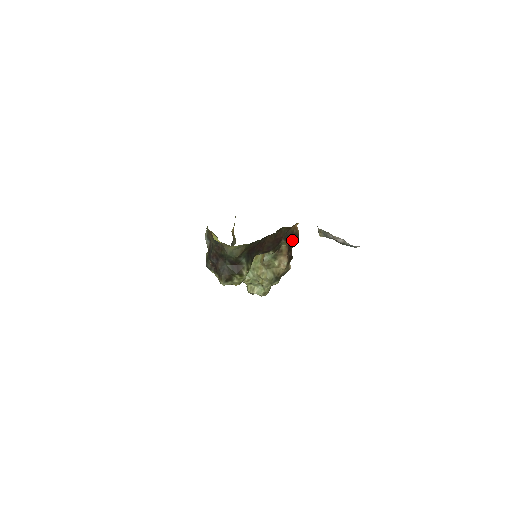
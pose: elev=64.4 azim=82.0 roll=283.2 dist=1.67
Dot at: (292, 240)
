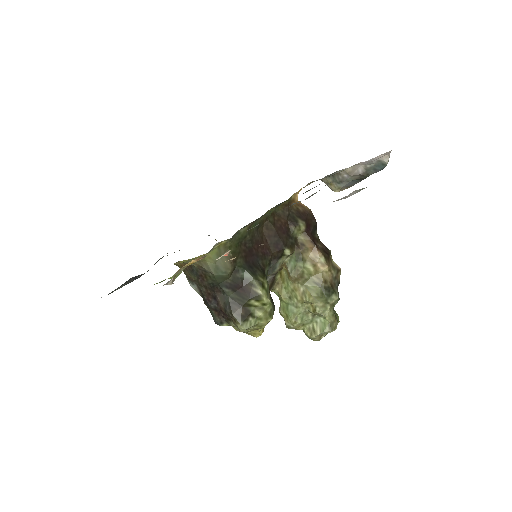
Dot at: (305, 222)
